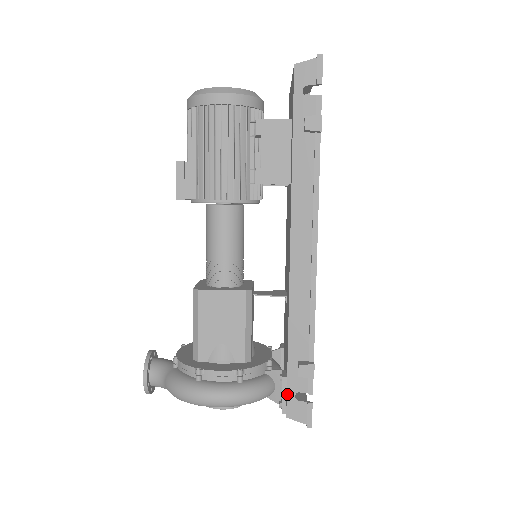
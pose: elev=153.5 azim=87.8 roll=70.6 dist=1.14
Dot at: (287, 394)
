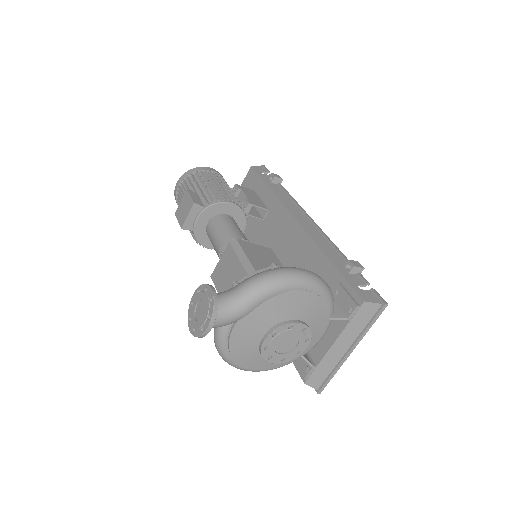
Dot at: (352, 286)
